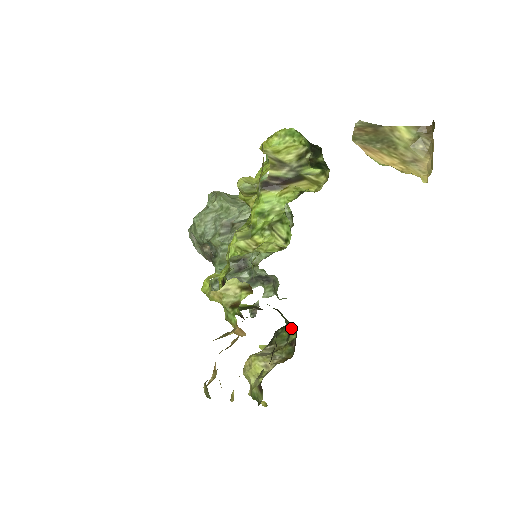
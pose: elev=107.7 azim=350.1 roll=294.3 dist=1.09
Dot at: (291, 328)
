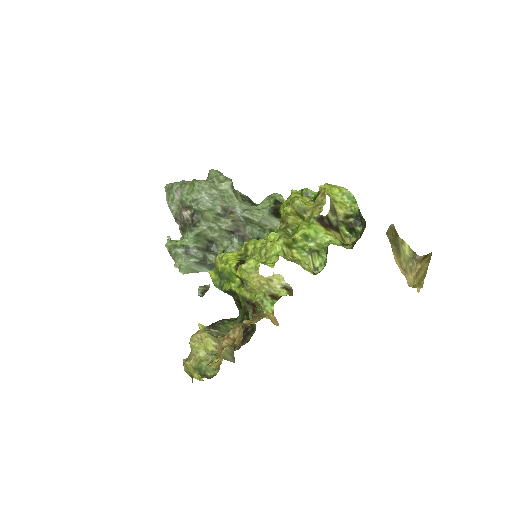
Dot at: (244, 326)
